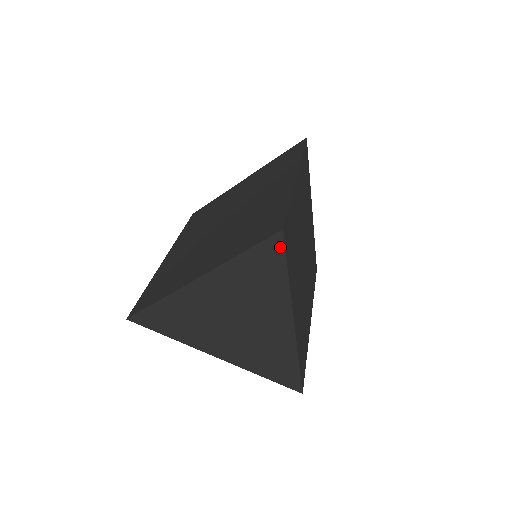
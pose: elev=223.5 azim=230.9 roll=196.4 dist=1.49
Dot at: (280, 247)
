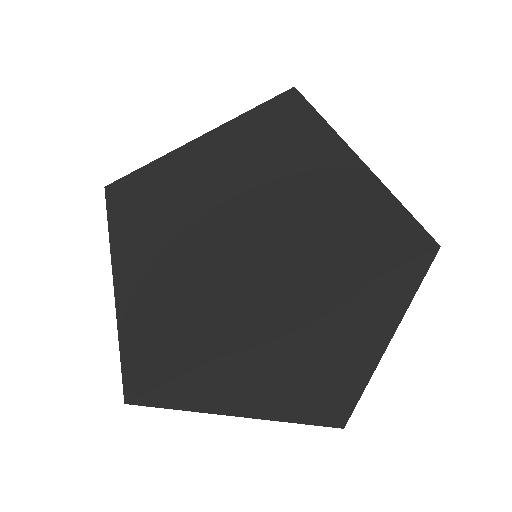
Dot at: (422, 270)
